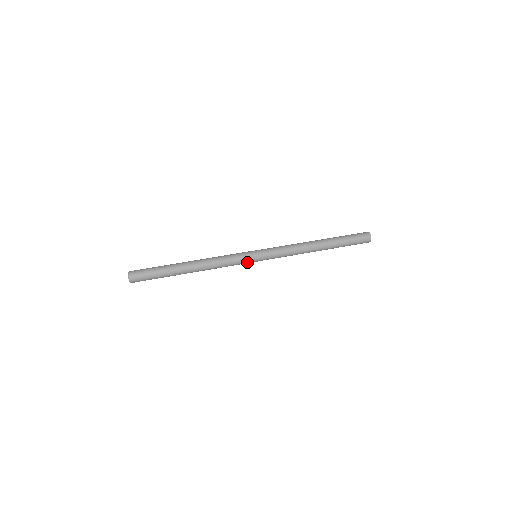
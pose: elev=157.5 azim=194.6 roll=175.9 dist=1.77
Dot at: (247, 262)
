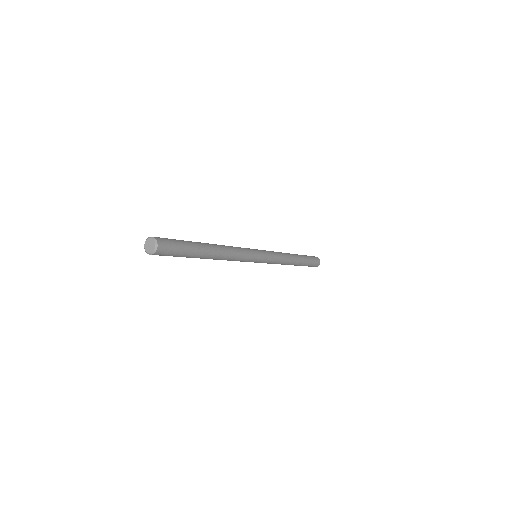
Dot at: (252, 260)
